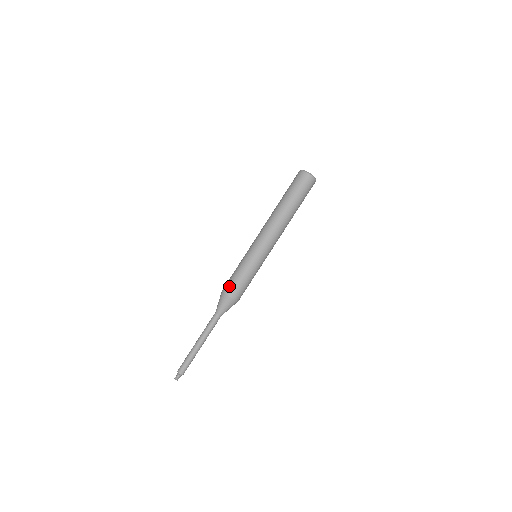
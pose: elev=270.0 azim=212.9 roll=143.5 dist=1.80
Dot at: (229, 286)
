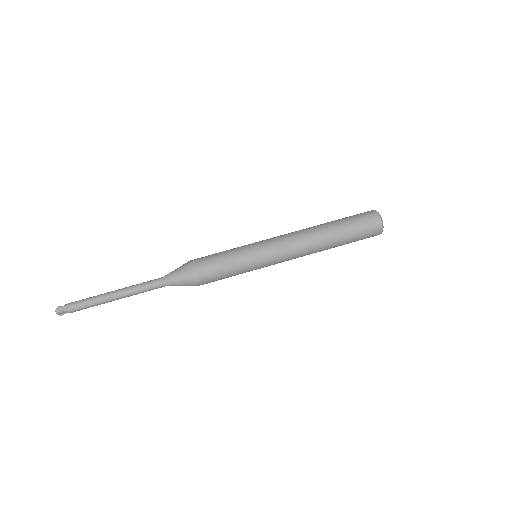
Dot at: (201, 257)
